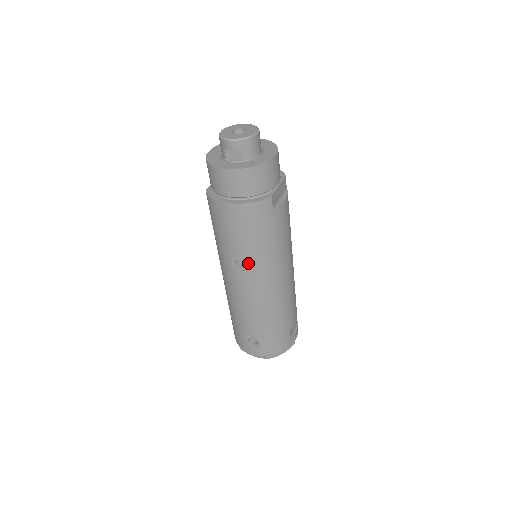
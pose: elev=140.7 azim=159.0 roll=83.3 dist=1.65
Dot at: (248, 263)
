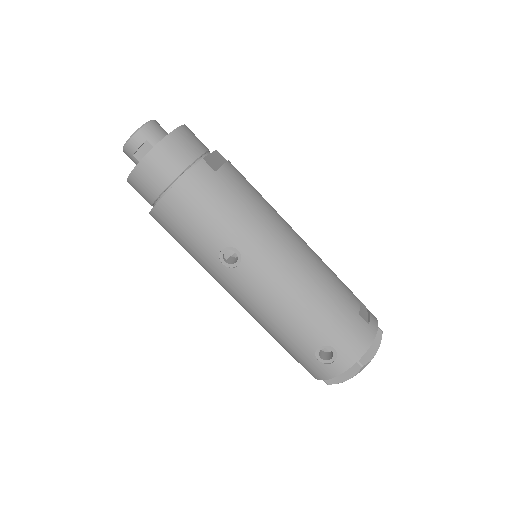
Dot at: (236, 249)
